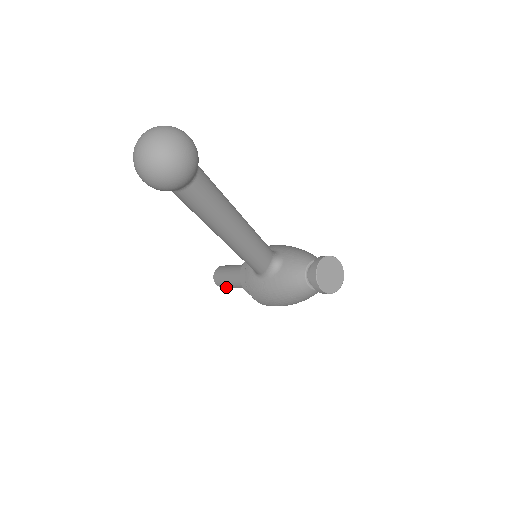
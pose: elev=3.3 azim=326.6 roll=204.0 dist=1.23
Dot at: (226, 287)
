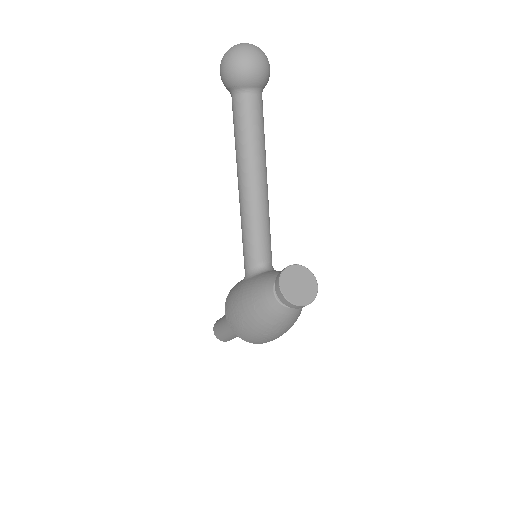
Dot at: (218, 331)
